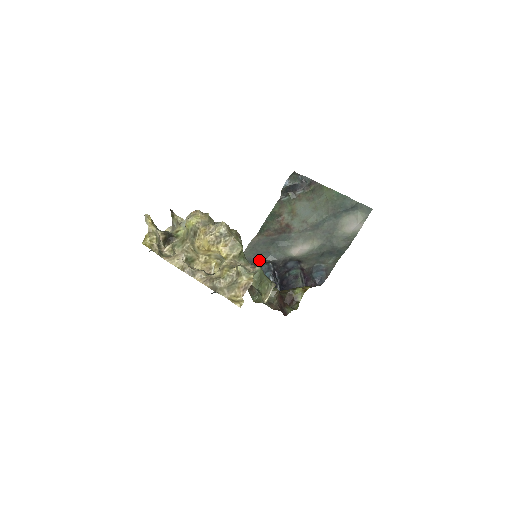
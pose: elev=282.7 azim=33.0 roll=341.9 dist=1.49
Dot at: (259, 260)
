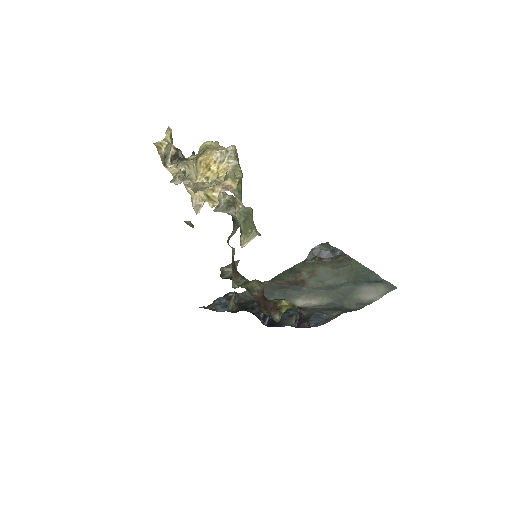
Dot at: occluded
